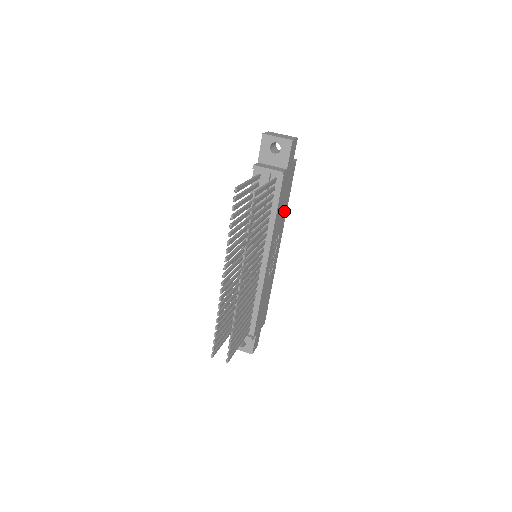
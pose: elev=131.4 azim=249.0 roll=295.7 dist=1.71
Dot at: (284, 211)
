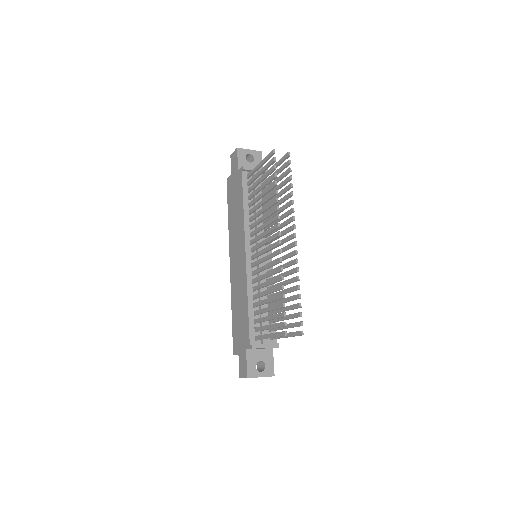
Dot at: occluded
